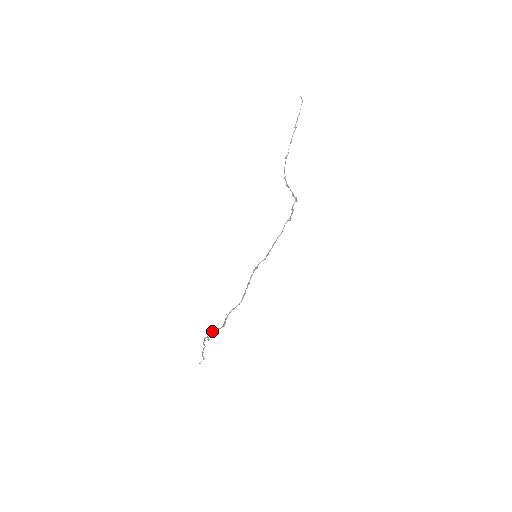
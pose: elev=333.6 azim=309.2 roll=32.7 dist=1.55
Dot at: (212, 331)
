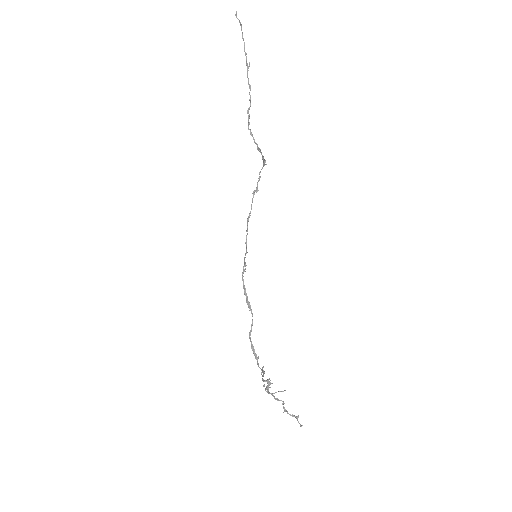
Dot at: (262, 376)
